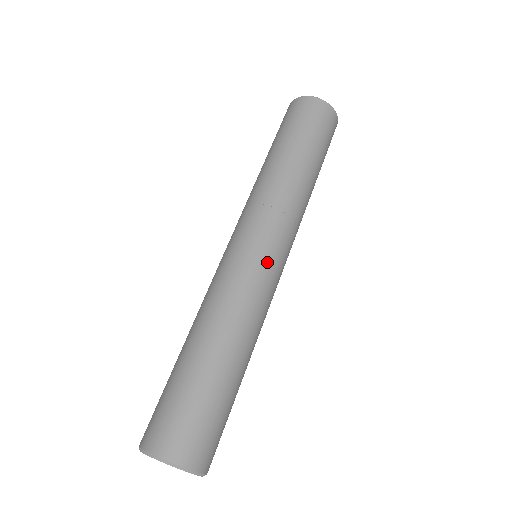
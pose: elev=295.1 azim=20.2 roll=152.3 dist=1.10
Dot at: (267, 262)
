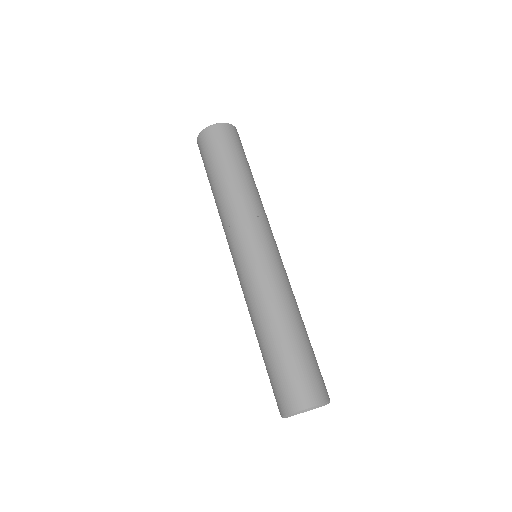
Dot at: occluded
